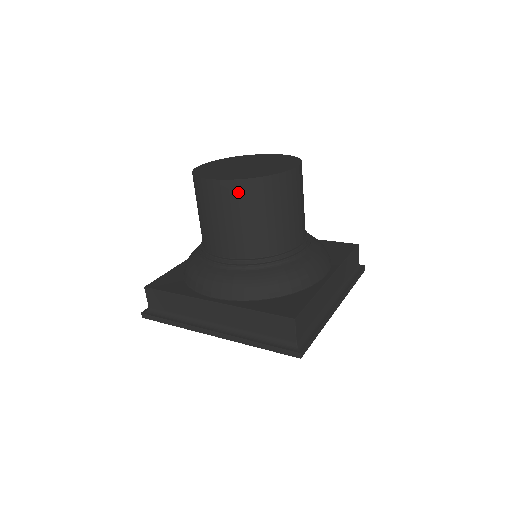
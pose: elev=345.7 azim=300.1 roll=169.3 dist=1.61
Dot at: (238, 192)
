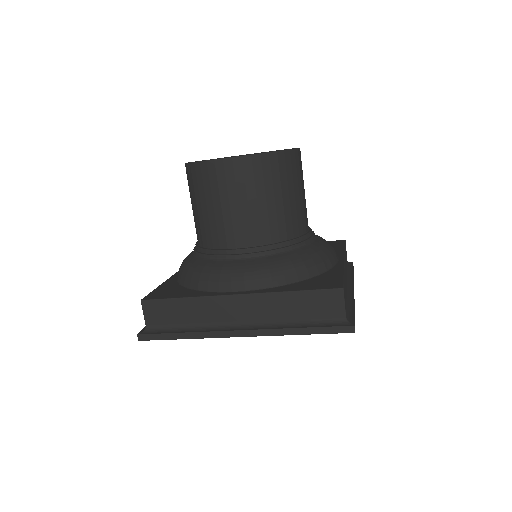
Dot at: (253, 169)
